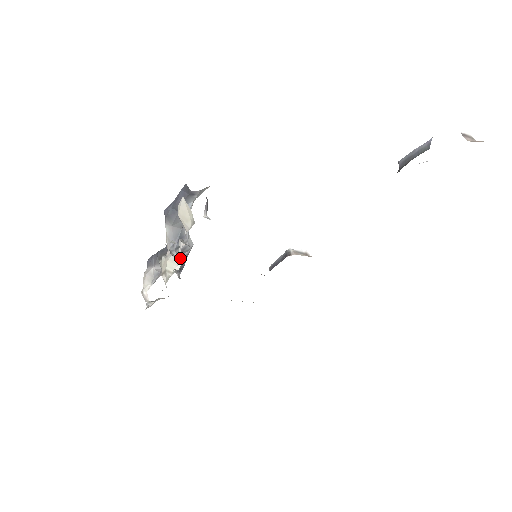
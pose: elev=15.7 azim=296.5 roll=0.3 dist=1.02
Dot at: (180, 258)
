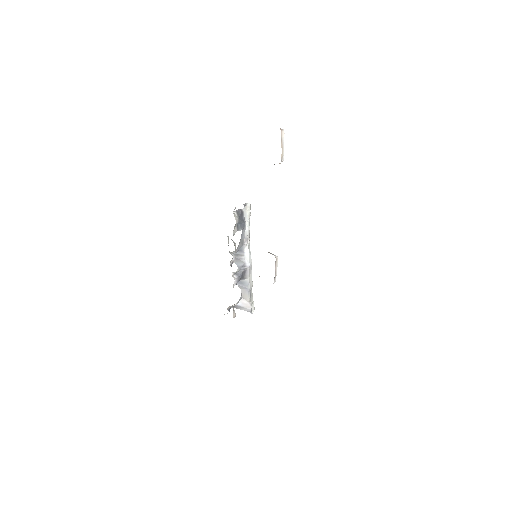
Dot at: (232, 255)
